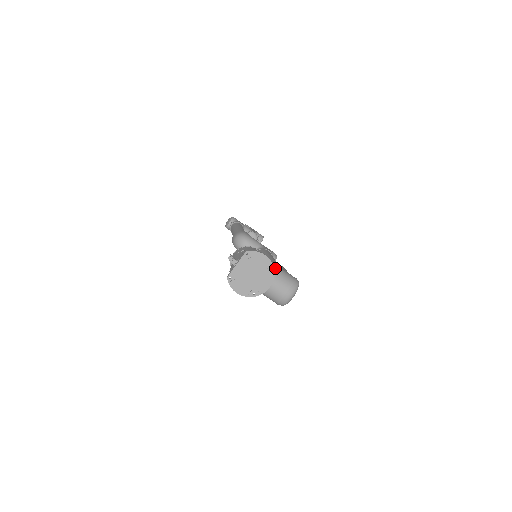
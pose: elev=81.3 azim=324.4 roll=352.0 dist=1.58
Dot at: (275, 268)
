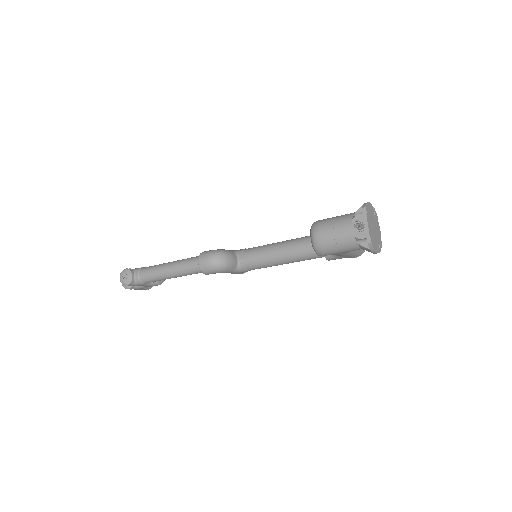
Dot at: occluded
